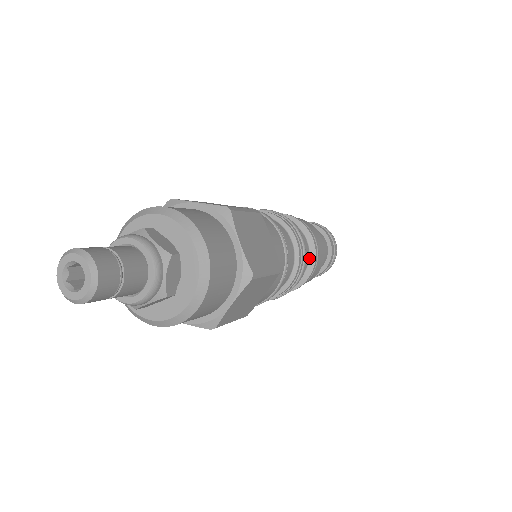
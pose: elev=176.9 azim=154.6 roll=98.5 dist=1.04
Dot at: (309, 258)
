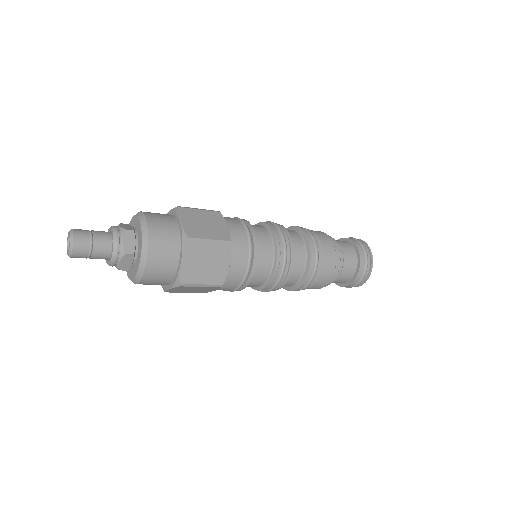
Dot at: (306, 251)
